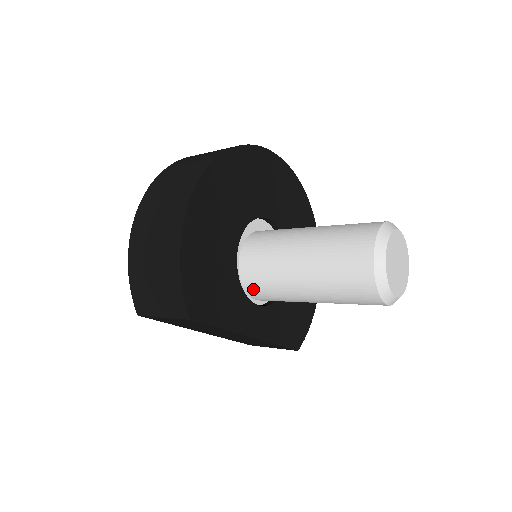
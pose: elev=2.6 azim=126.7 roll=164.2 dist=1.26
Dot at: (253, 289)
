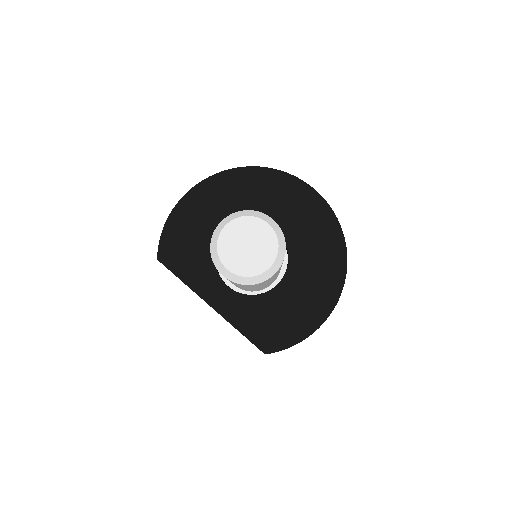
Dot at: occluded
